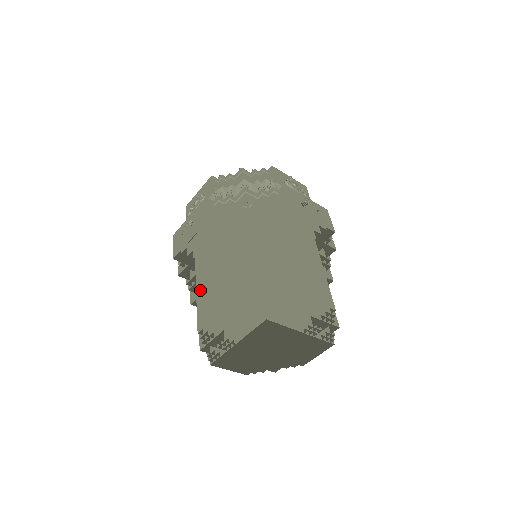
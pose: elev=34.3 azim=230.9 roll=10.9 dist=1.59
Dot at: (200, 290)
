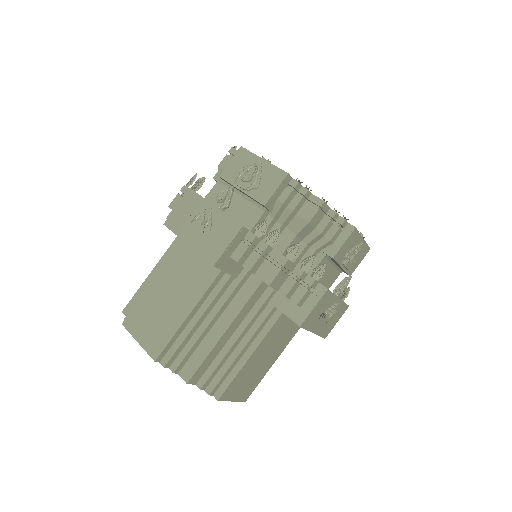
Dot at: (159, 285)
